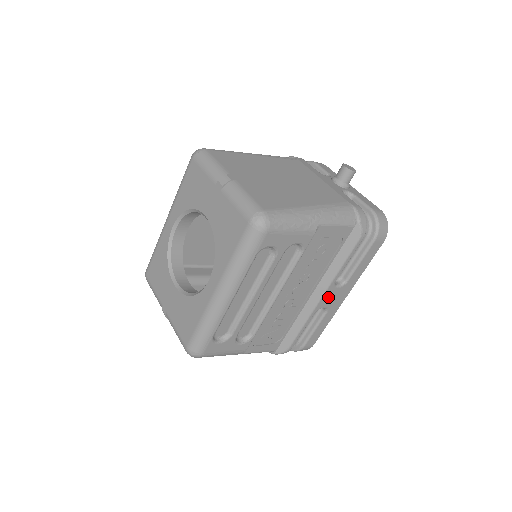
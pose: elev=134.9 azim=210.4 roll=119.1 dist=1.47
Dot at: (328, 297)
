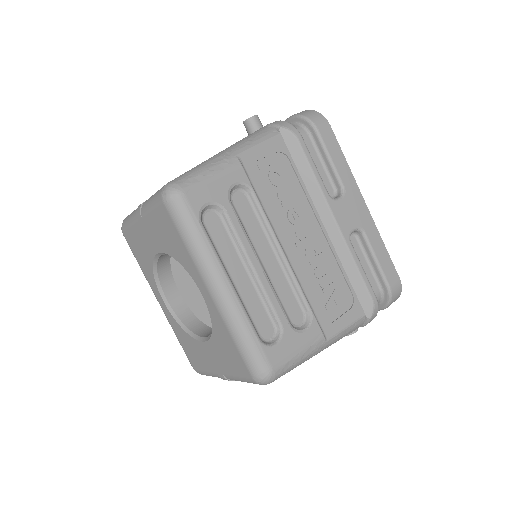
Dot at: (343, 216)
